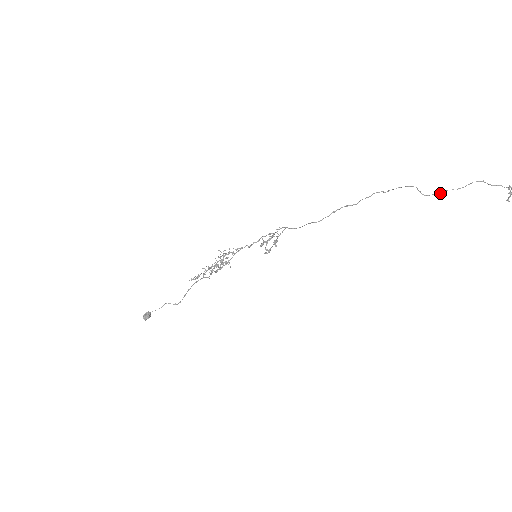
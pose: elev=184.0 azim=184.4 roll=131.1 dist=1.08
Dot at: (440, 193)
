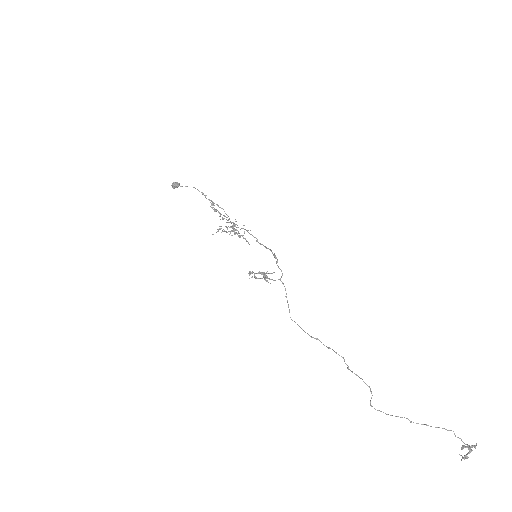
Dot at: occluded
